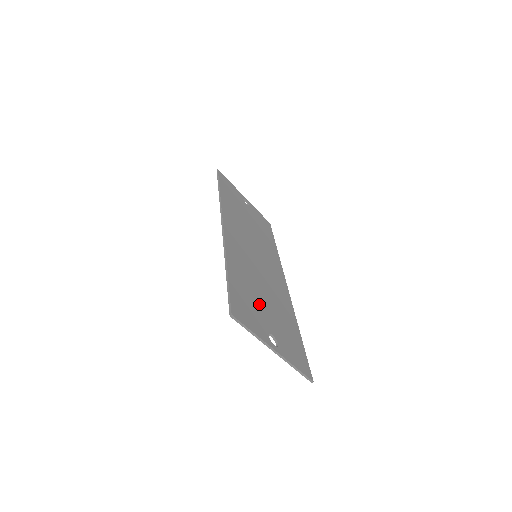
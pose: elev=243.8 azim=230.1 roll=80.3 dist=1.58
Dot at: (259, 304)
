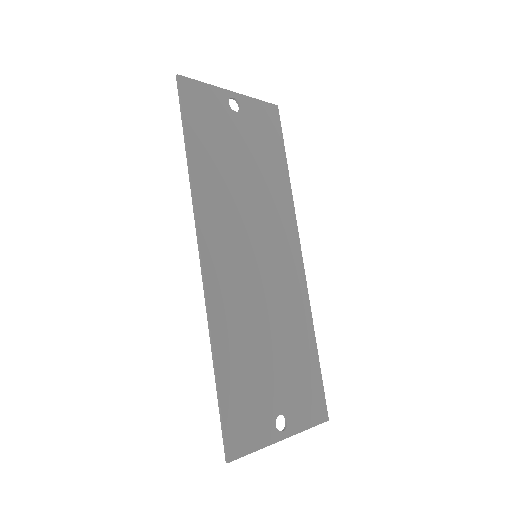
Dot at: (262, 377)
